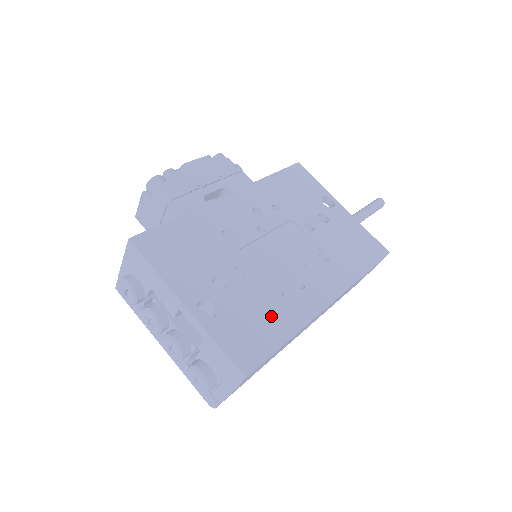
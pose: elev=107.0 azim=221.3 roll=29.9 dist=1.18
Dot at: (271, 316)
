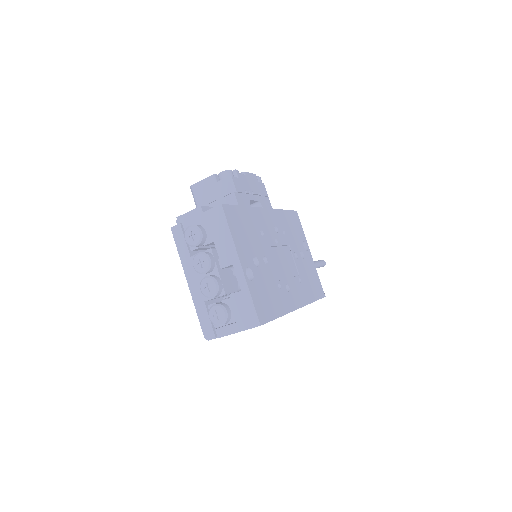
Dot at: (274, 297)
